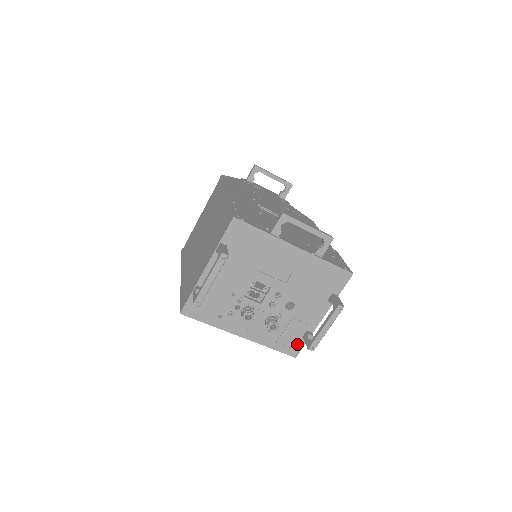
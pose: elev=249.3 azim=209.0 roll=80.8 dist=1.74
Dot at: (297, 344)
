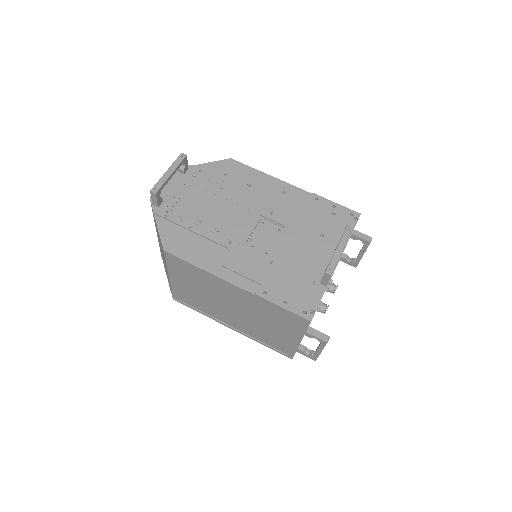
Dot at: occluded
